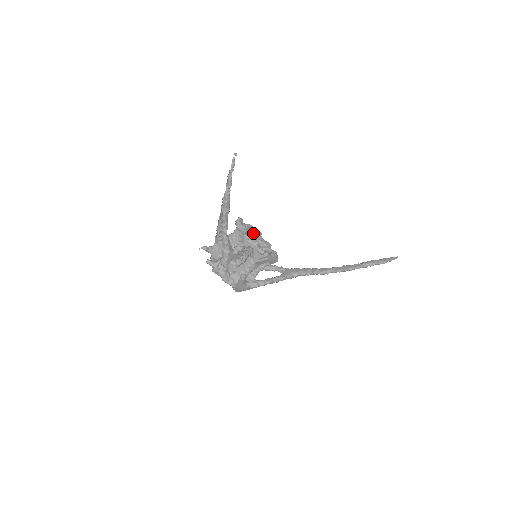
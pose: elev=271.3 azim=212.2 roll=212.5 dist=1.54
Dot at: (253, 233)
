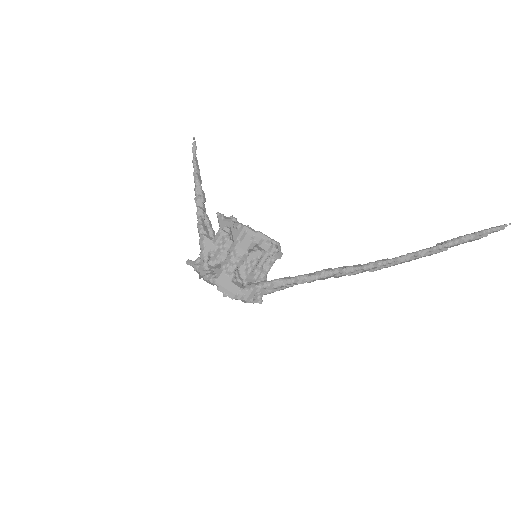
Dot at: occluded
